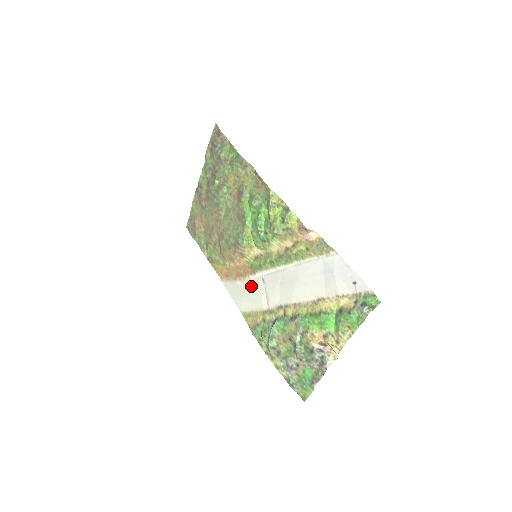
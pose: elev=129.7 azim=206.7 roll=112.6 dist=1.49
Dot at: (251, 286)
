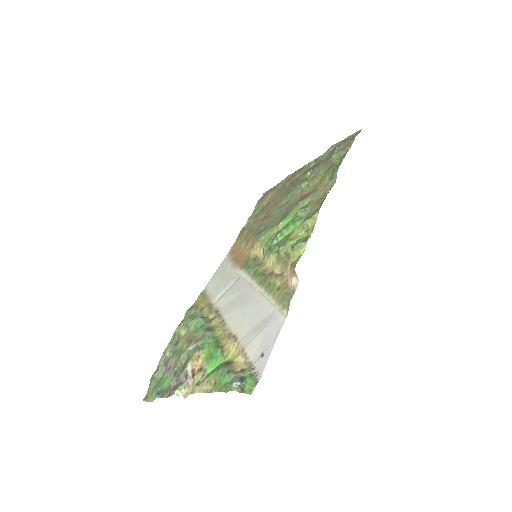
Dot at: (229, 275)
